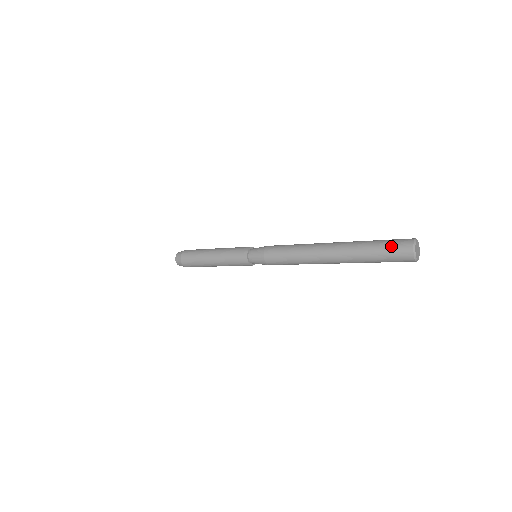
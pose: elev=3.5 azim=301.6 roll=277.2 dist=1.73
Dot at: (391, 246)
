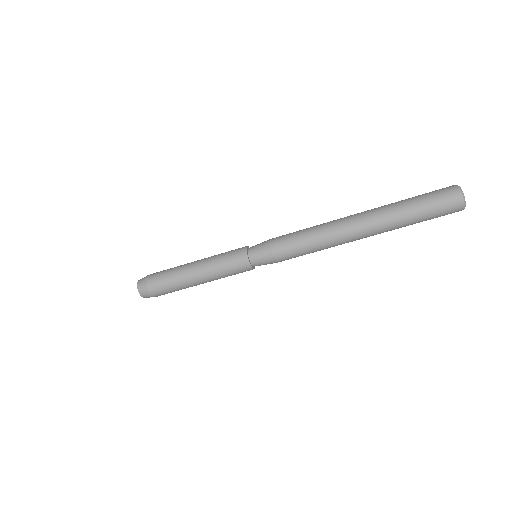
Dot at: (434, 196)
